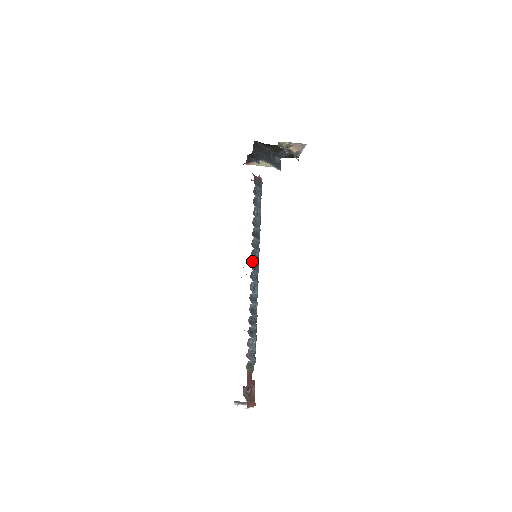
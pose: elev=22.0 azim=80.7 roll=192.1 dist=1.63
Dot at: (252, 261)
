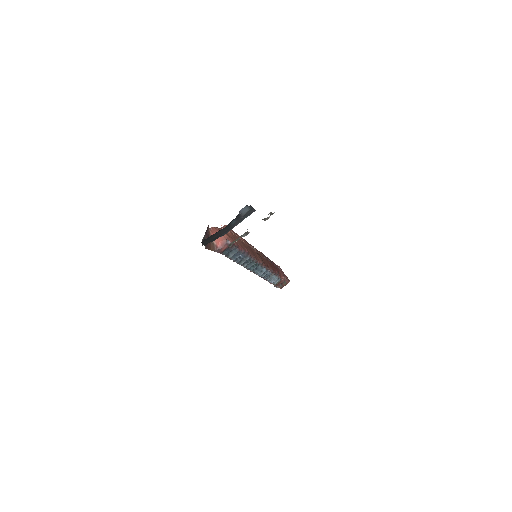
Dot at: (250, 270)
